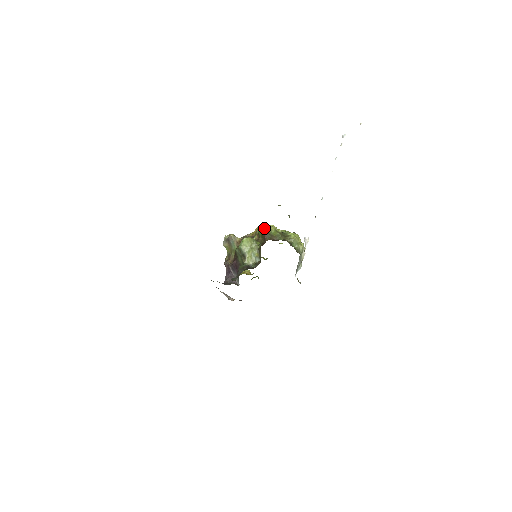
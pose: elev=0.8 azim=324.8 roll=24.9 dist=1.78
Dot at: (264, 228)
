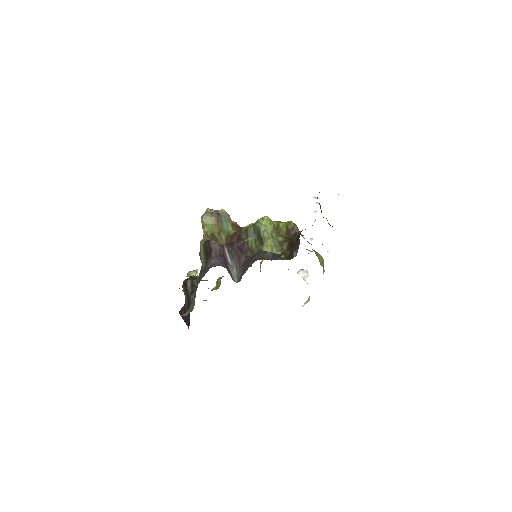
Dot at: occluded
